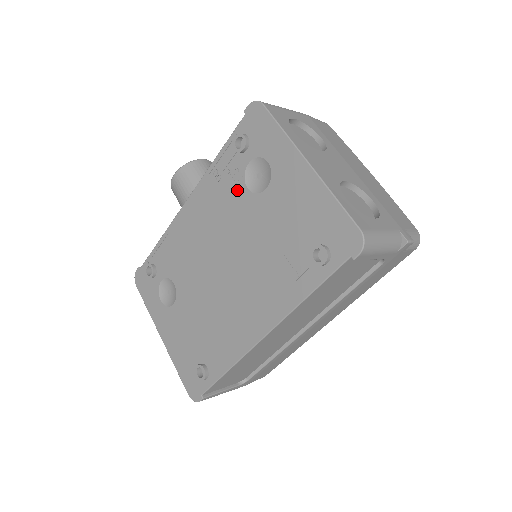
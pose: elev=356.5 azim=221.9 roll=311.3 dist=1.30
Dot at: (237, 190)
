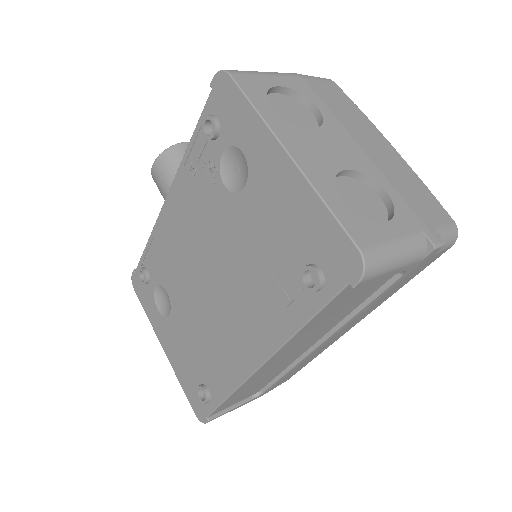
Dot at: (214, 188)
